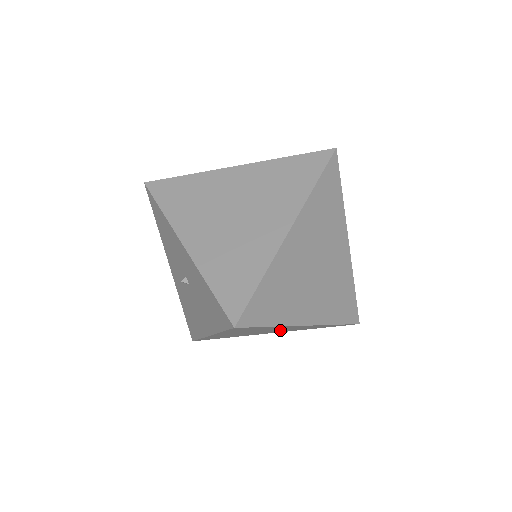
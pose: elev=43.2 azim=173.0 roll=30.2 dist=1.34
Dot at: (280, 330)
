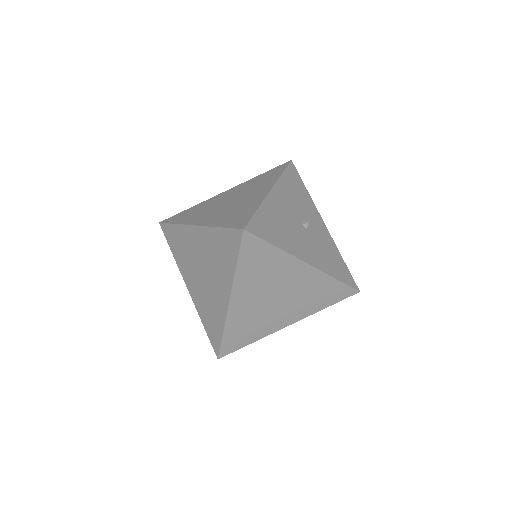
Dot at: occluded
